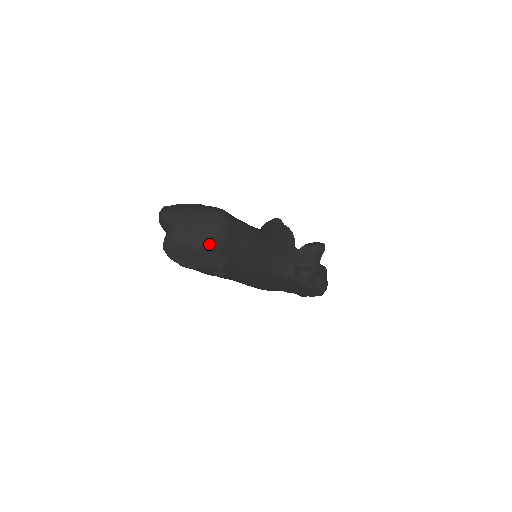
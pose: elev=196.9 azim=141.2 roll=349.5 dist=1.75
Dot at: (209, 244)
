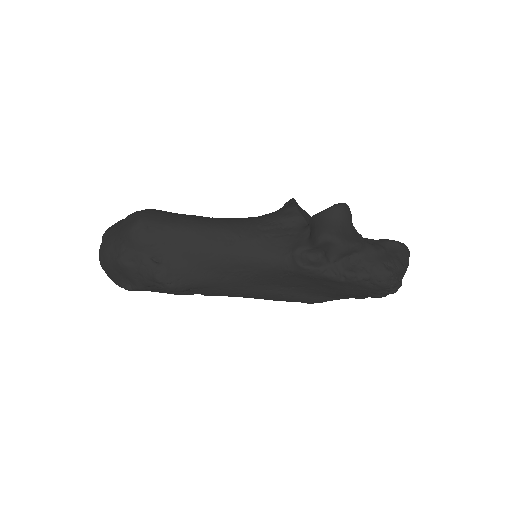
Dot at: (127, 252)
